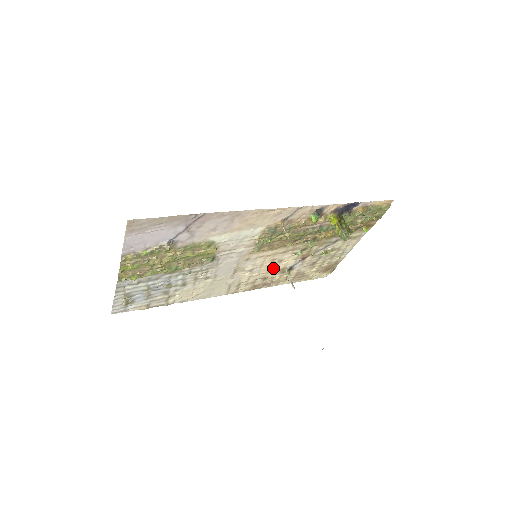
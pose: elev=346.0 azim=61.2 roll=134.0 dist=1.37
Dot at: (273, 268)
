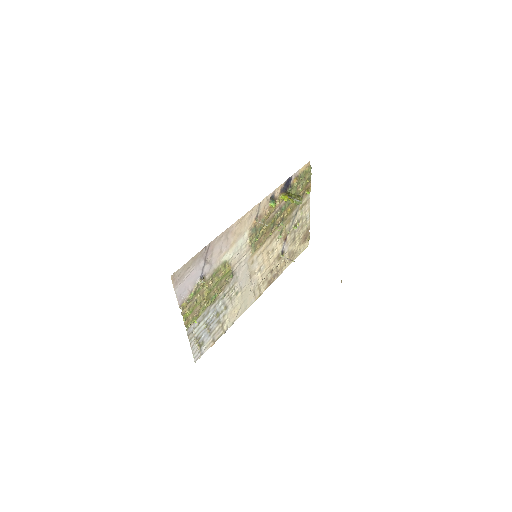
Dot at: (272, 259)
